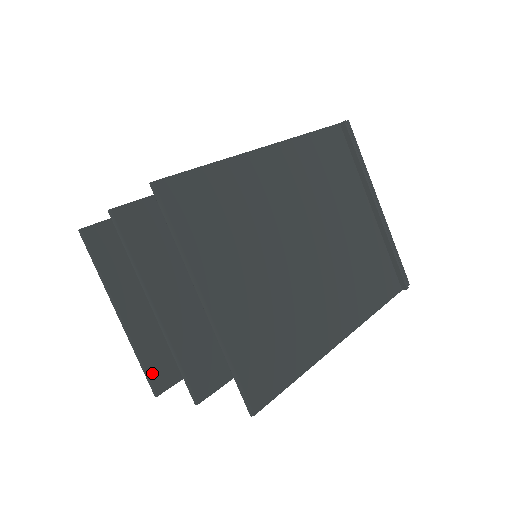
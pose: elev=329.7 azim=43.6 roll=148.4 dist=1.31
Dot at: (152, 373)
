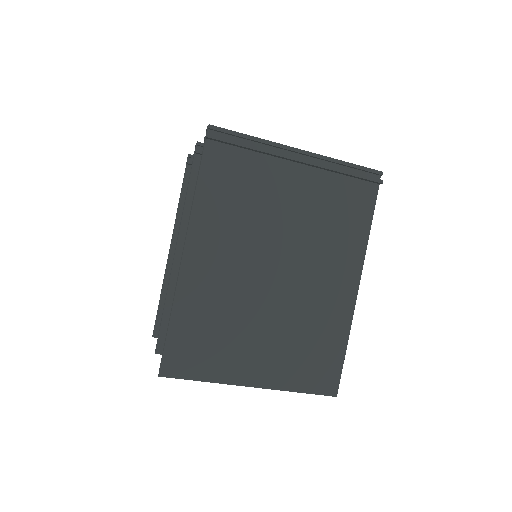
Dot at: occluded
